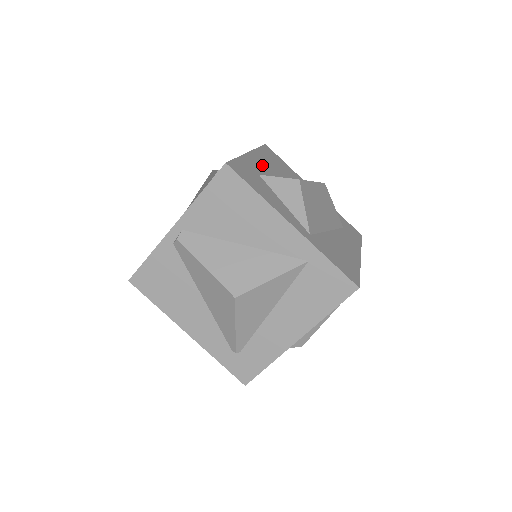
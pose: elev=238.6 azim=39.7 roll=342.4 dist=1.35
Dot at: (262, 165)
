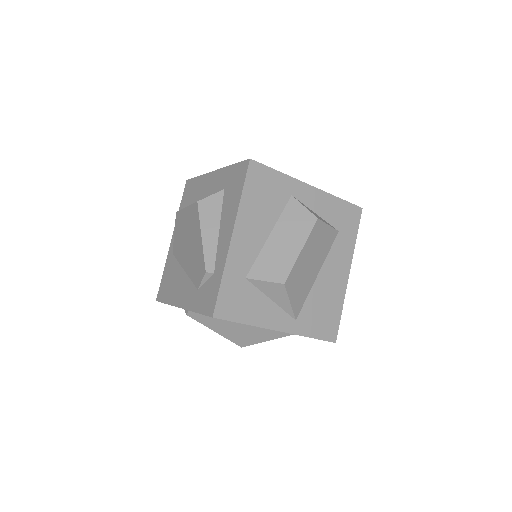
Dot at: (248, 243)
